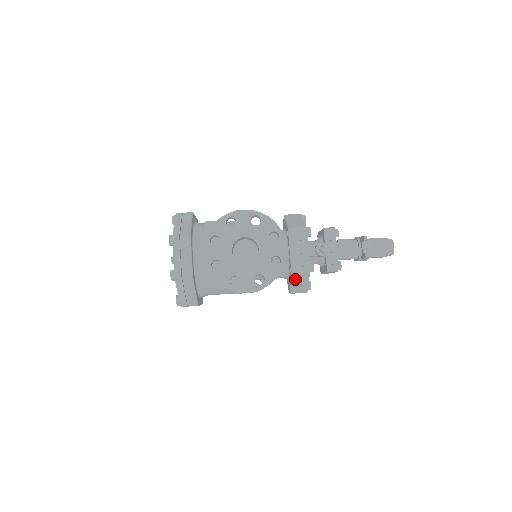
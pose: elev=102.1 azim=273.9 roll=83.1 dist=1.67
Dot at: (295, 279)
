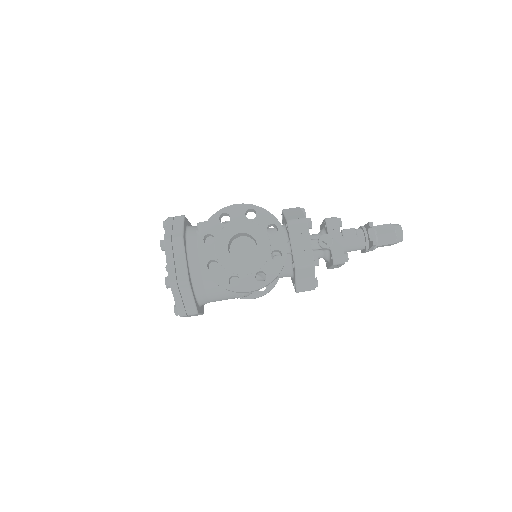
Dot at: (300, 275)
